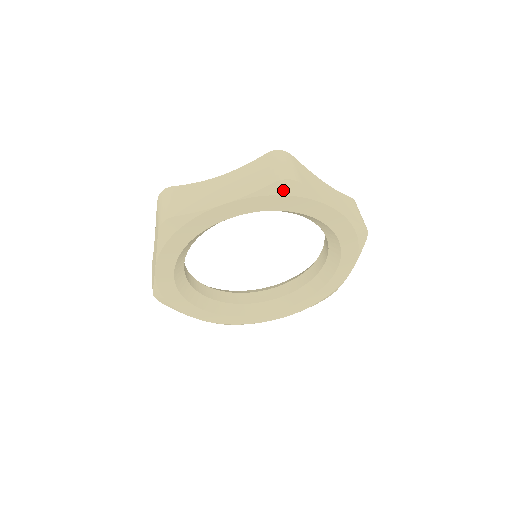
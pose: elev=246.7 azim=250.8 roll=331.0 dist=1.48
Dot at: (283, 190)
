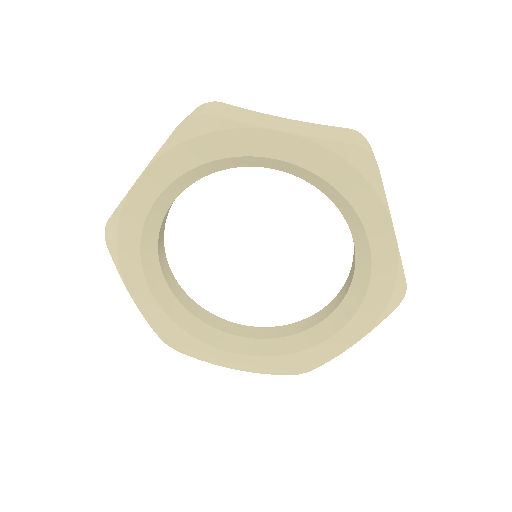
Dot at: (190, 132)
